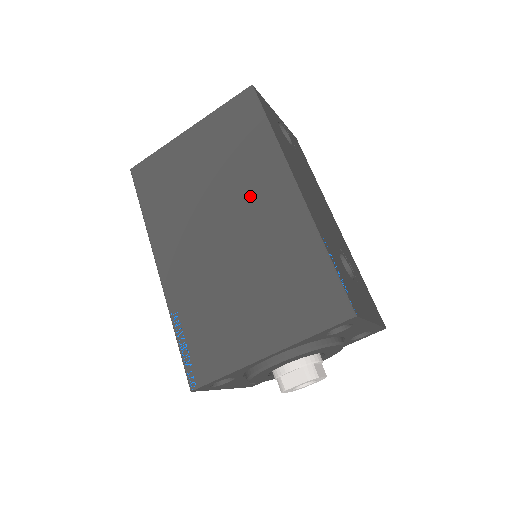
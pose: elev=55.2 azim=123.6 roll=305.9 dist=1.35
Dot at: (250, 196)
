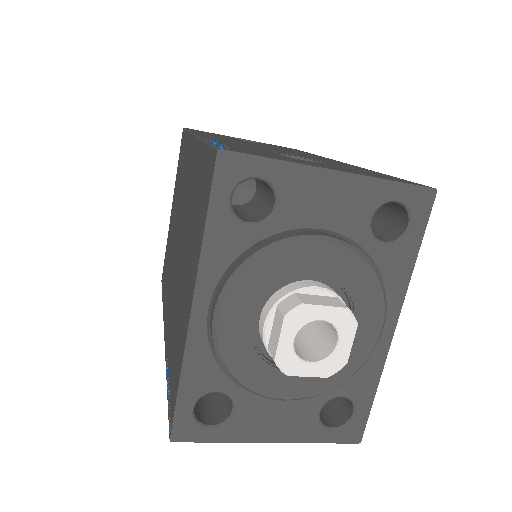
Dot at: (183, 191)
